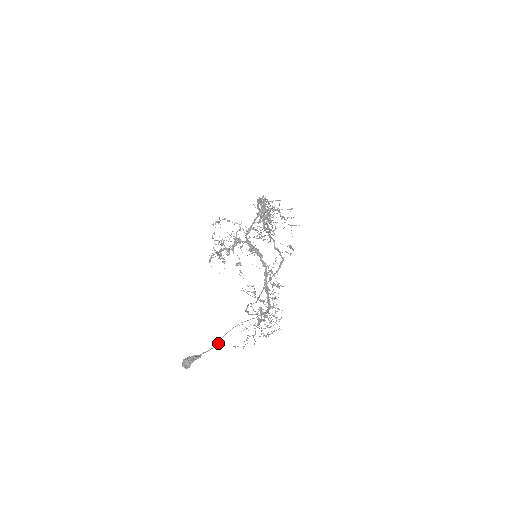
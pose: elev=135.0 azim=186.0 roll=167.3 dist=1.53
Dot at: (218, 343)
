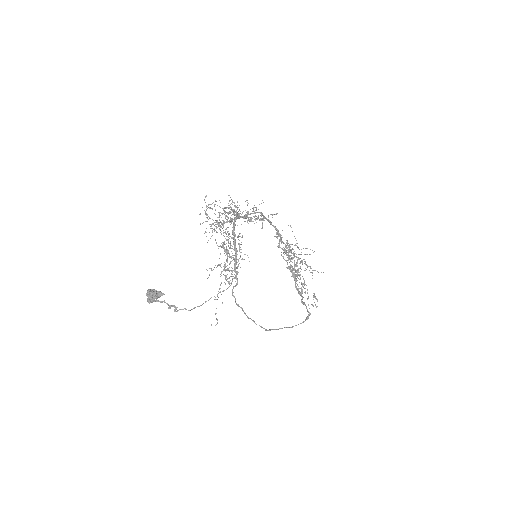
Dot at: (193, 308)
